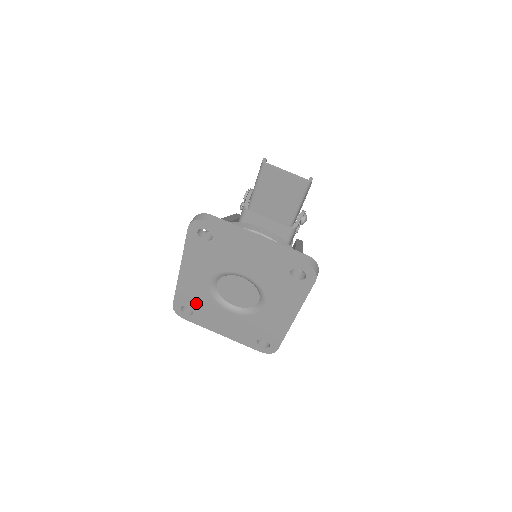
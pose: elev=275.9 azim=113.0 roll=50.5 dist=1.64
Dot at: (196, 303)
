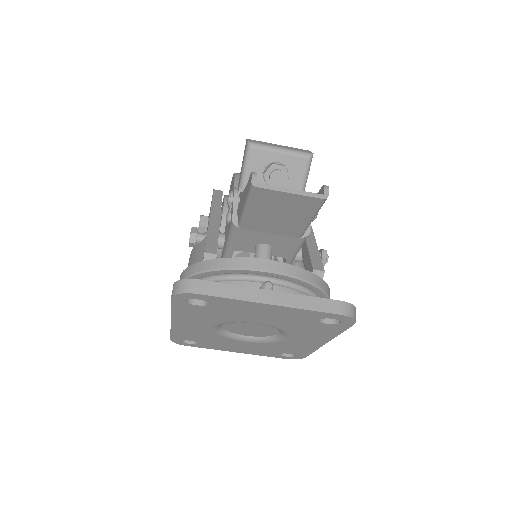
Dot at: (199, 338)
